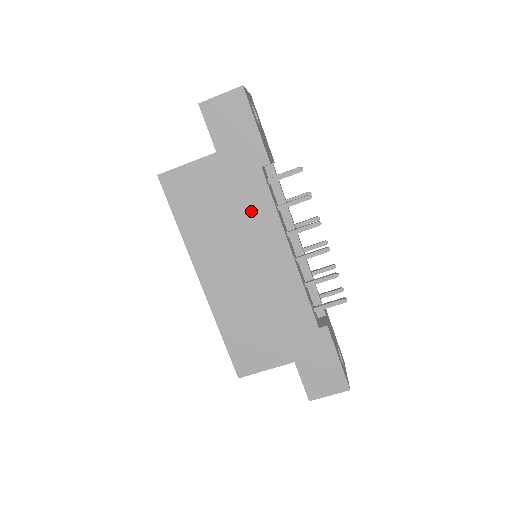
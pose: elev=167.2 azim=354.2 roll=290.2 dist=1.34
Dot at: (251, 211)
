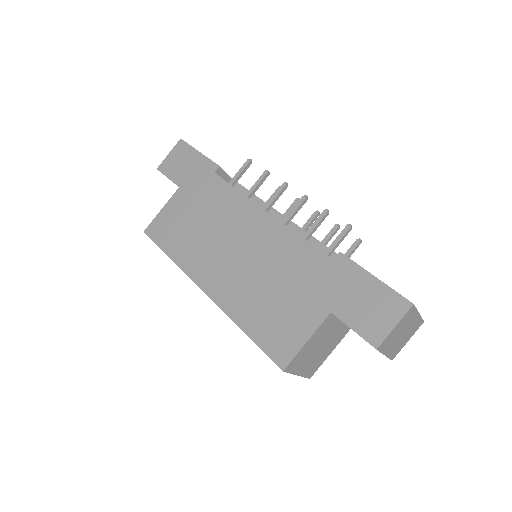
Dot at: (221, 206)
